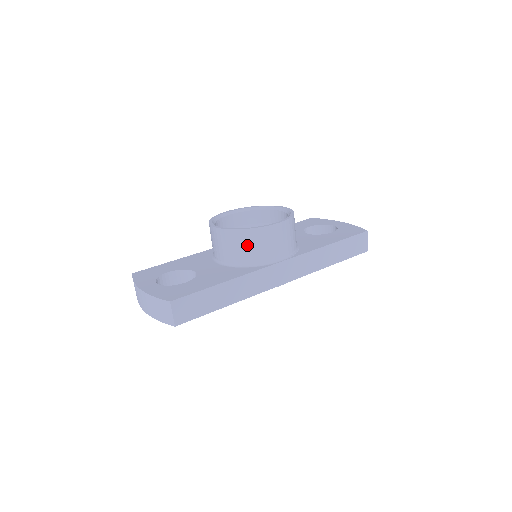
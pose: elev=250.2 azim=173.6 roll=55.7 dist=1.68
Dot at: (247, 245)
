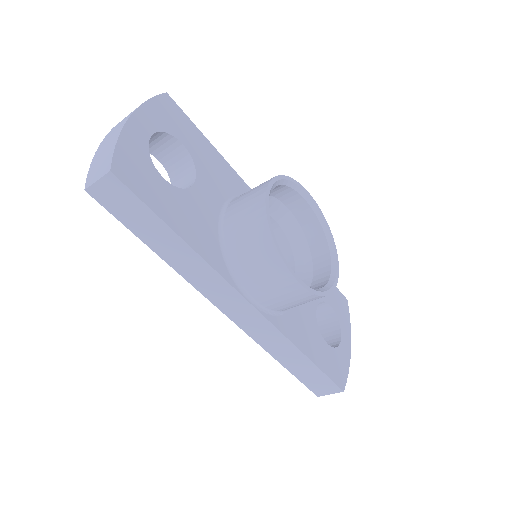
Dot at: (253, 248)
